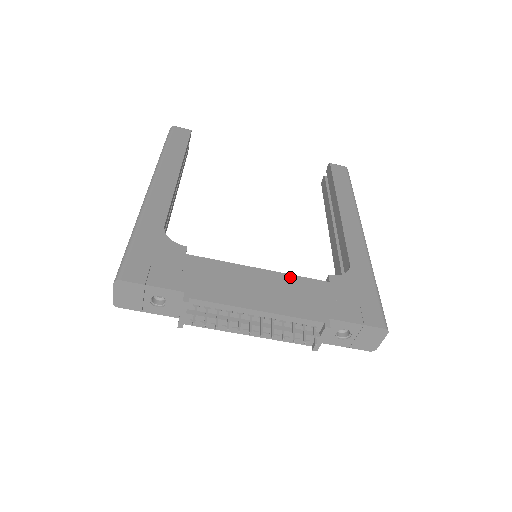
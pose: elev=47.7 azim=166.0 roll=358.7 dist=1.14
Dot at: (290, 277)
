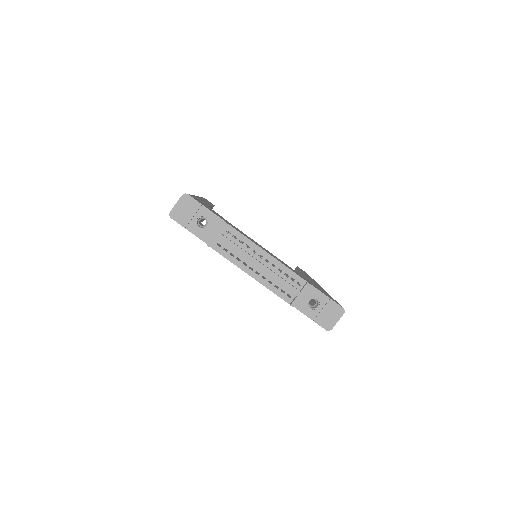
Dot at: (283, 262)
